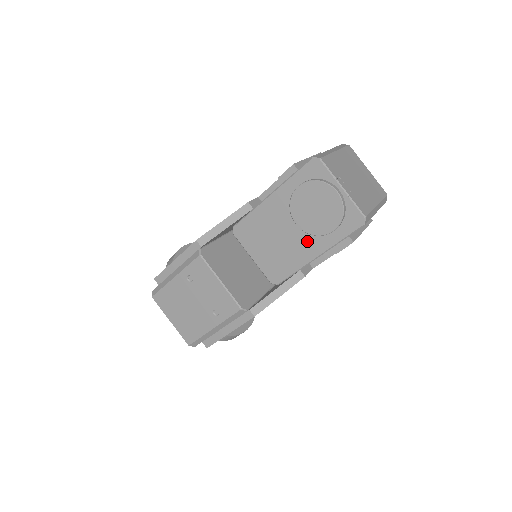
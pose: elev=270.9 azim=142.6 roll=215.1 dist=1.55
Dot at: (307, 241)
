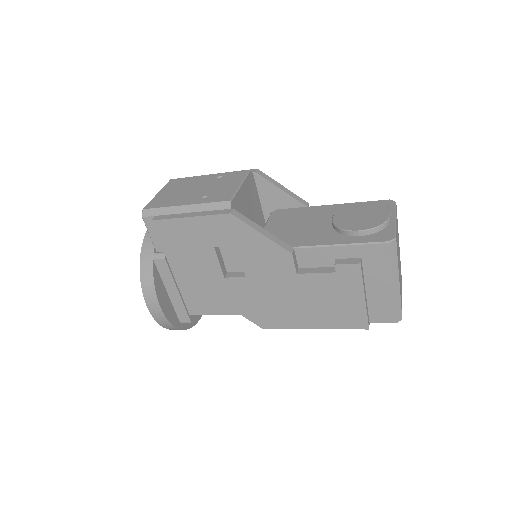
Dot at: (326, 234)
